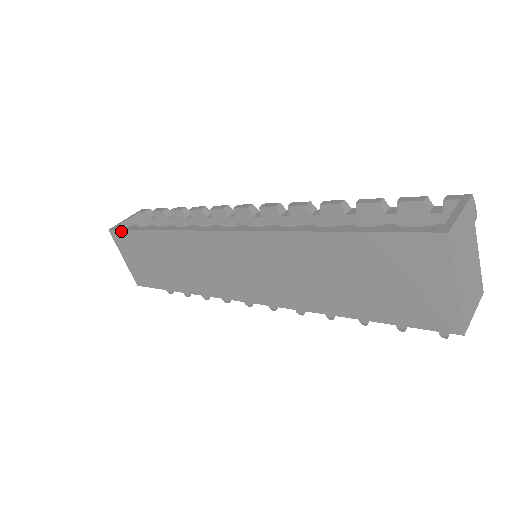
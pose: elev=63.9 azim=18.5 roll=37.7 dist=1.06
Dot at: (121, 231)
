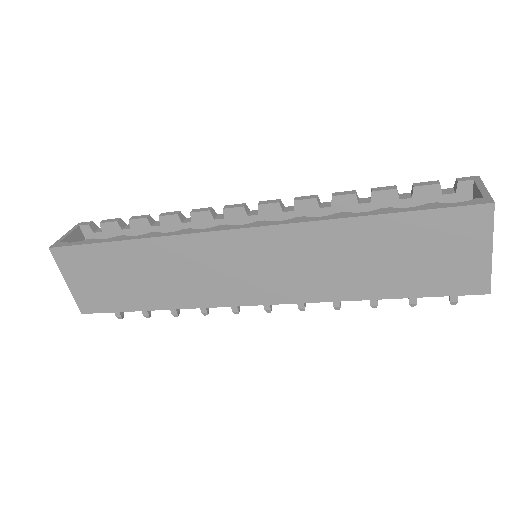
Dot at: (72, 247)
